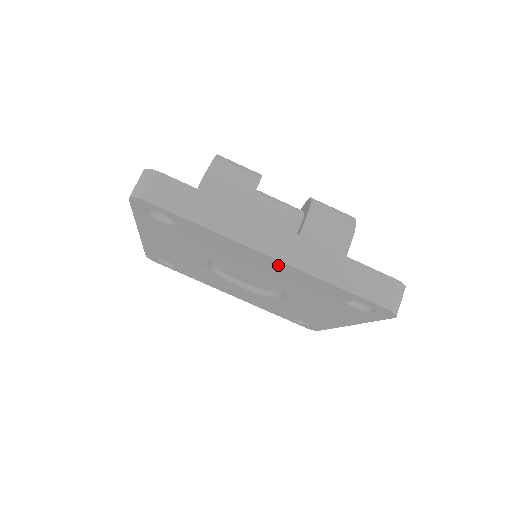
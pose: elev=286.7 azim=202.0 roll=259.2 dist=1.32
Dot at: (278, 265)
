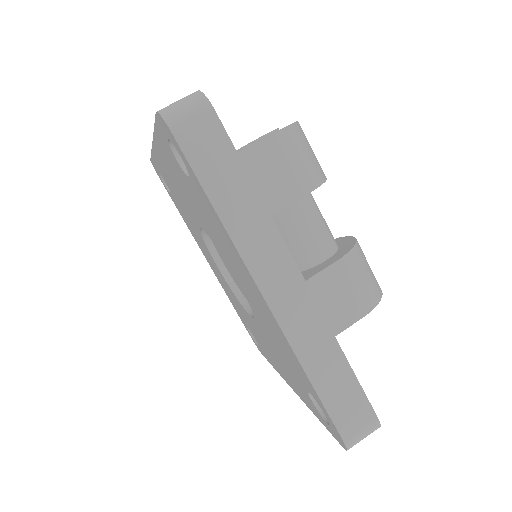
Dot at: (267, 311)
